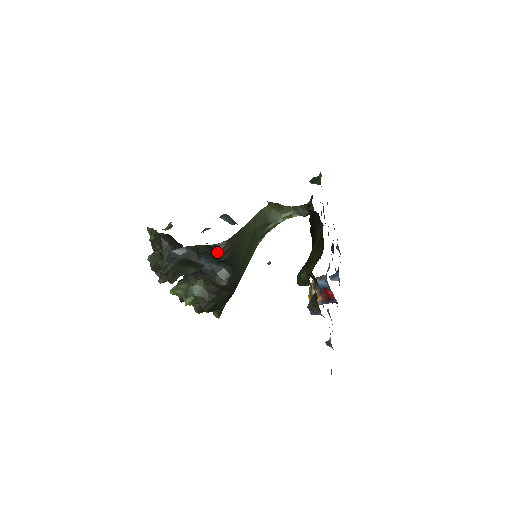
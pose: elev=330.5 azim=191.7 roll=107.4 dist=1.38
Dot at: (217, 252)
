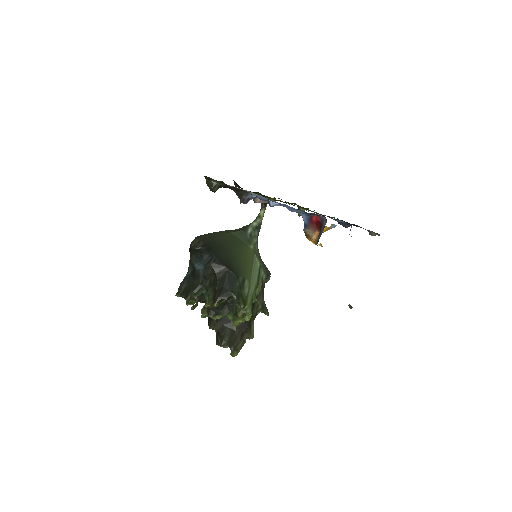
Dot at: (191, 246)
